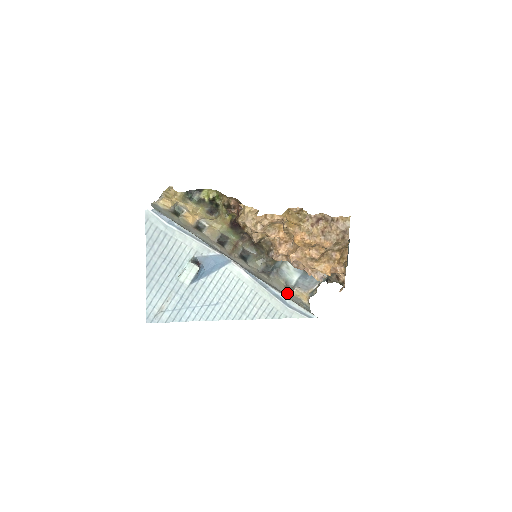
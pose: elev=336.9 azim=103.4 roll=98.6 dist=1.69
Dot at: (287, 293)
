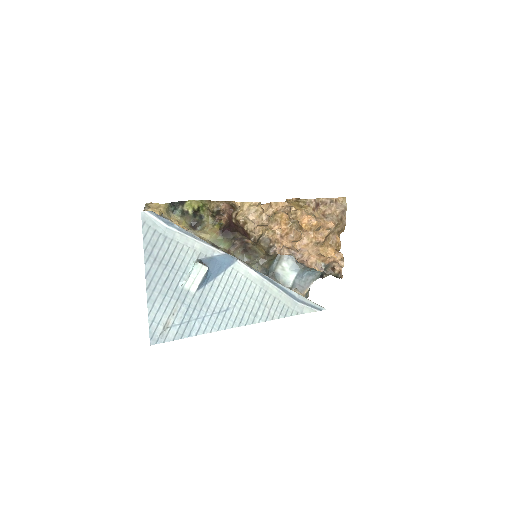
Dot at: occluded
